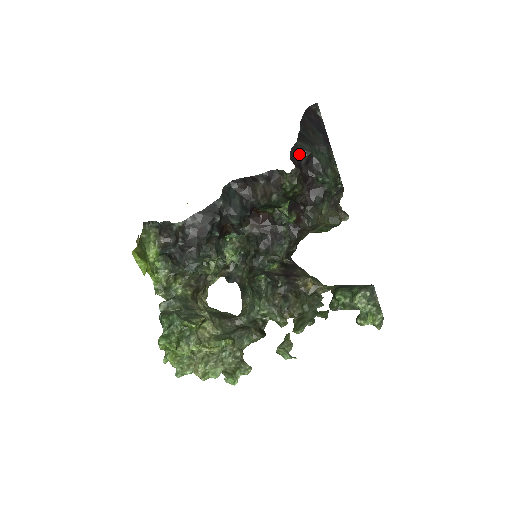
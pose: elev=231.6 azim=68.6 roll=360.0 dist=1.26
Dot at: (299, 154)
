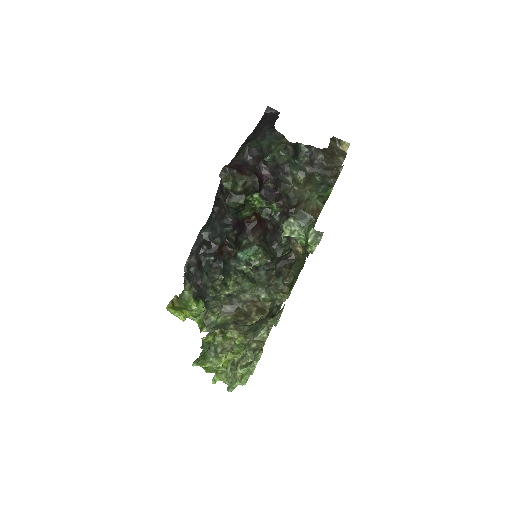
Dot at: (240, 155)
